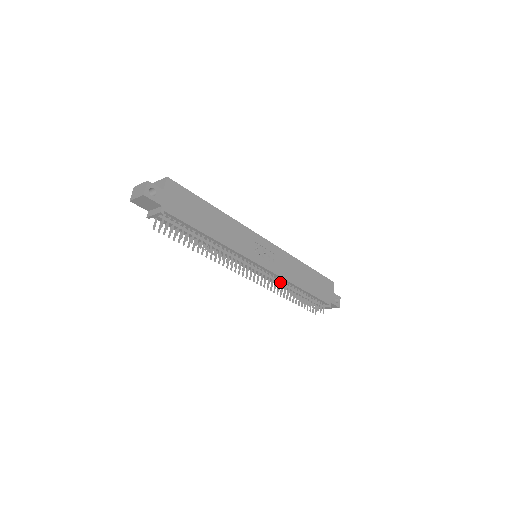
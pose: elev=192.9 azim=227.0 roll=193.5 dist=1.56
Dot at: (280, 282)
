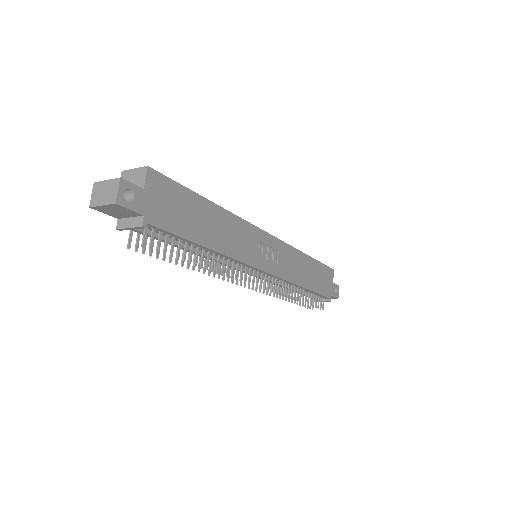
Dot at: (283, 285)
